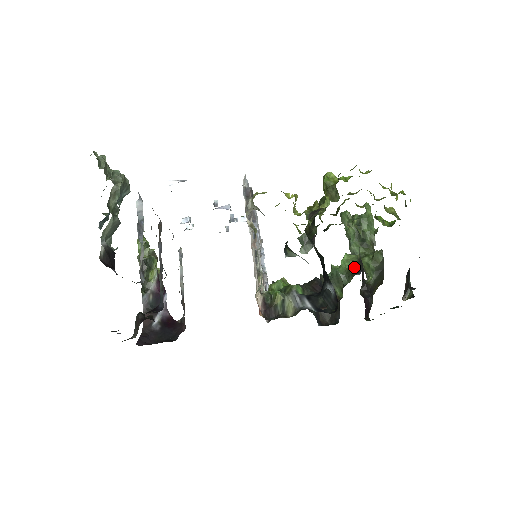
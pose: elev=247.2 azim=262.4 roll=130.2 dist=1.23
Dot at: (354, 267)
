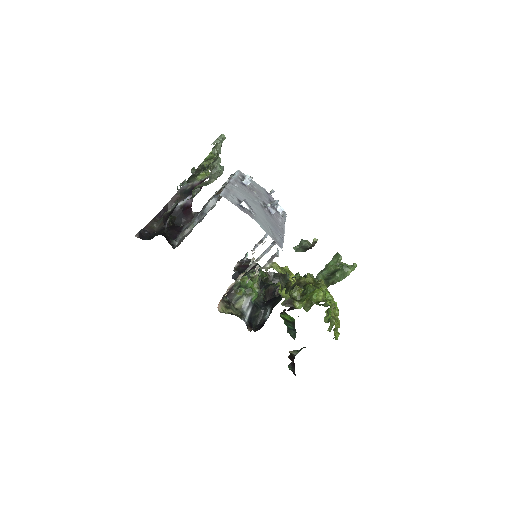
Dot at: occluded
